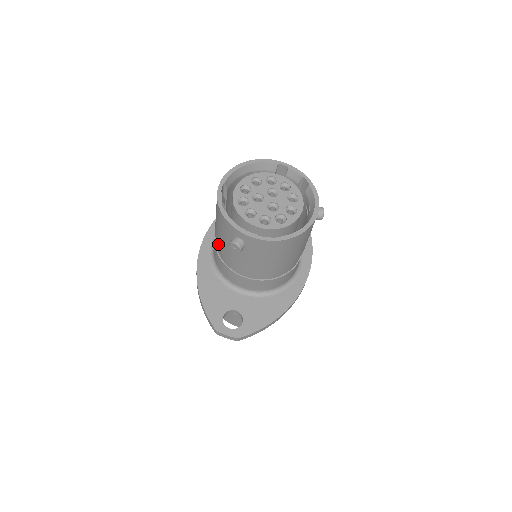
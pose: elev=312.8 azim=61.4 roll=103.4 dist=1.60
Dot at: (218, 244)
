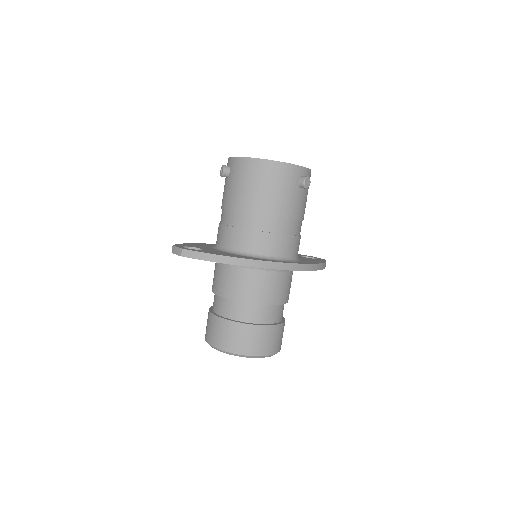
Dot at: occluded
